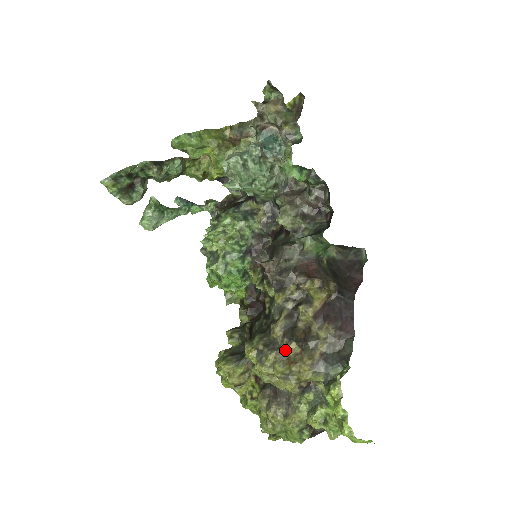
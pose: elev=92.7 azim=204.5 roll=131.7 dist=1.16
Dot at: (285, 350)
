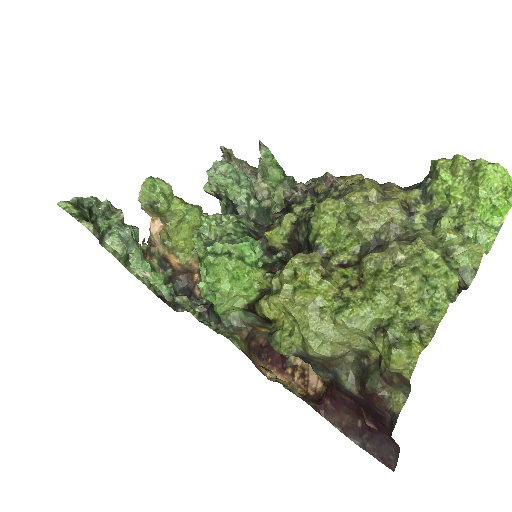
Dot at: occluded
